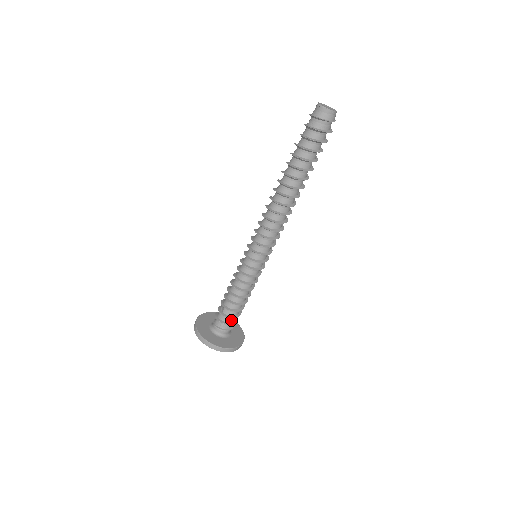
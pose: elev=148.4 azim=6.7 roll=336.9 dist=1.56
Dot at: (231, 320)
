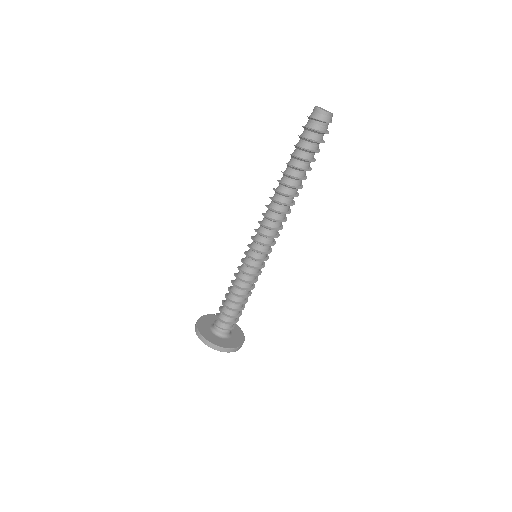
Dot at: (229, 320)
